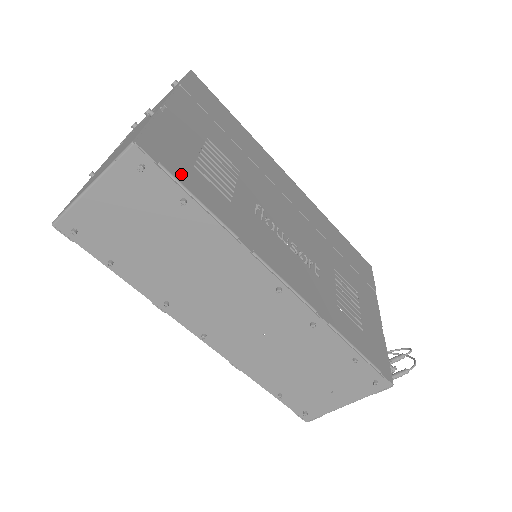
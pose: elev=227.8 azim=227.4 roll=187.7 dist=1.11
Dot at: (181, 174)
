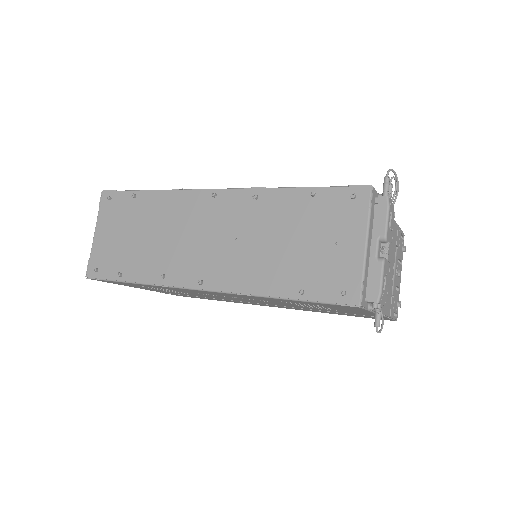
Dot at: occluded
